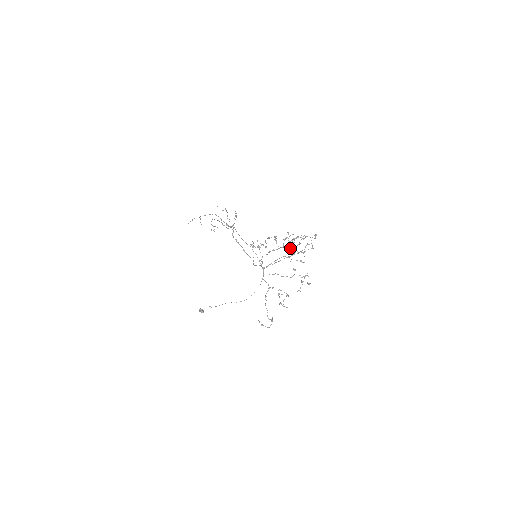
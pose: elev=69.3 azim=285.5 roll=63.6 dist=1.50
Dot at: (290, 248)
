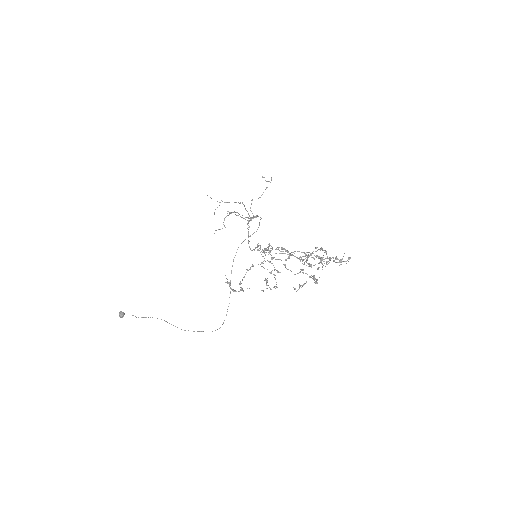
Dot at: occluded
